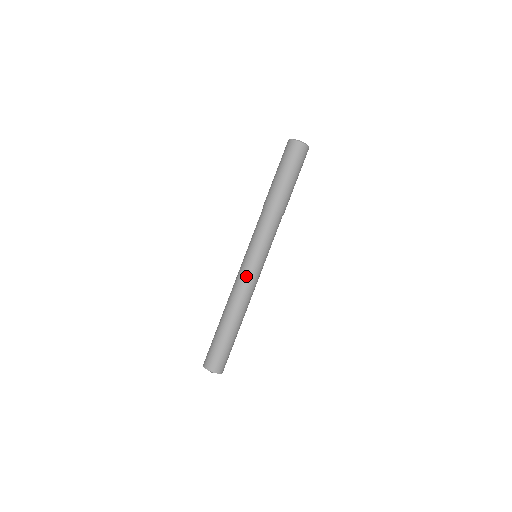
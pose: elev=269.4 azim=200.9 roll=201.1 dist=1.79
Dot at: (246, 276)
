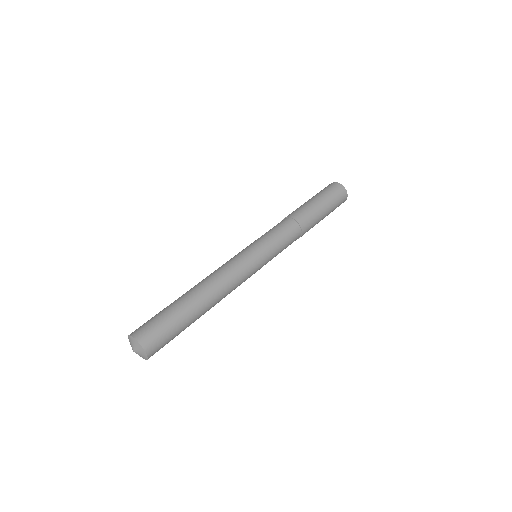
Dot at: (243, 265)
